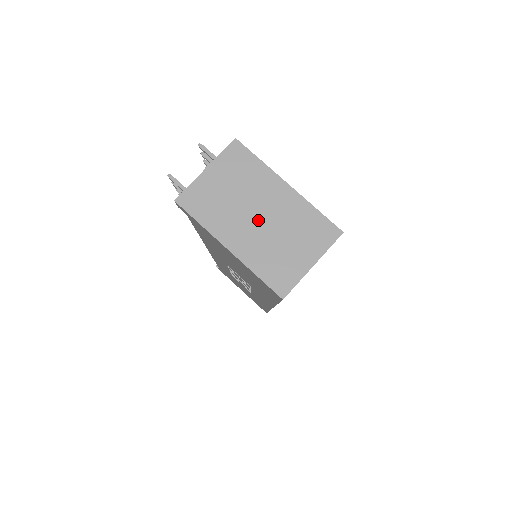
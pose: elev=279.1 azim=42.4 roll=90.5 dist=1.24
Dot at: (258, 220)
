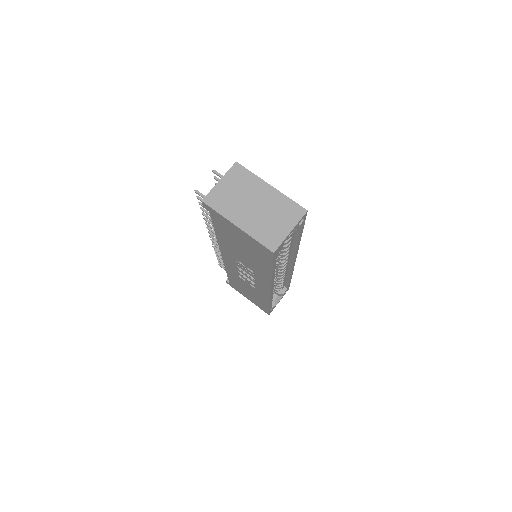
Dot at: (254, 208)
